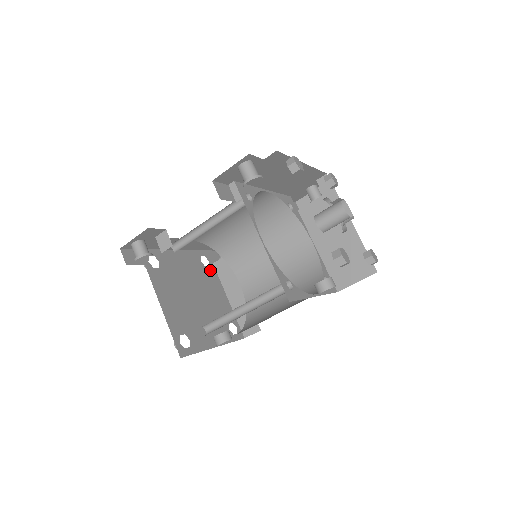
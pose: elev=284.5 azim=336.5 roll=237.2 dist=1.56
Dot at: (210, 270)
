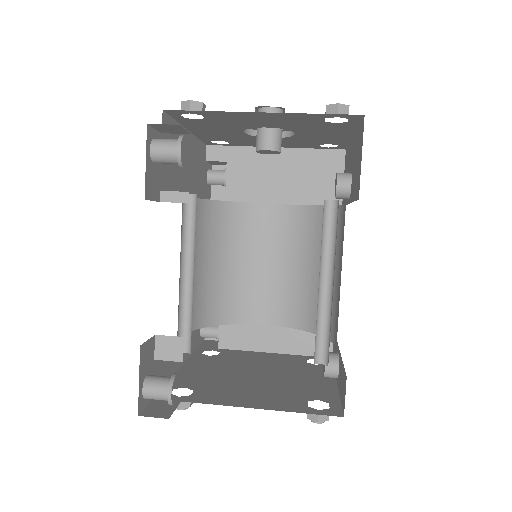
Dot at: (226, 353)
